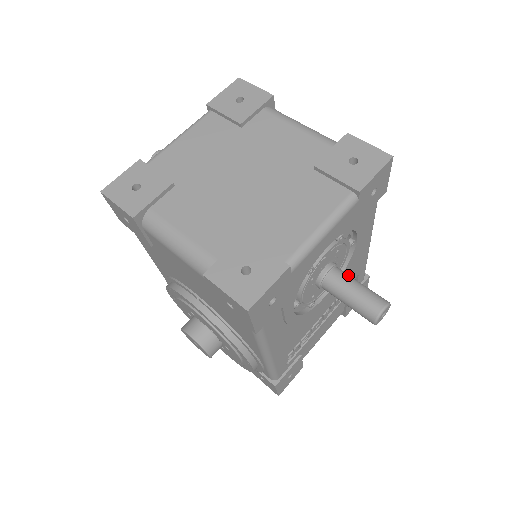
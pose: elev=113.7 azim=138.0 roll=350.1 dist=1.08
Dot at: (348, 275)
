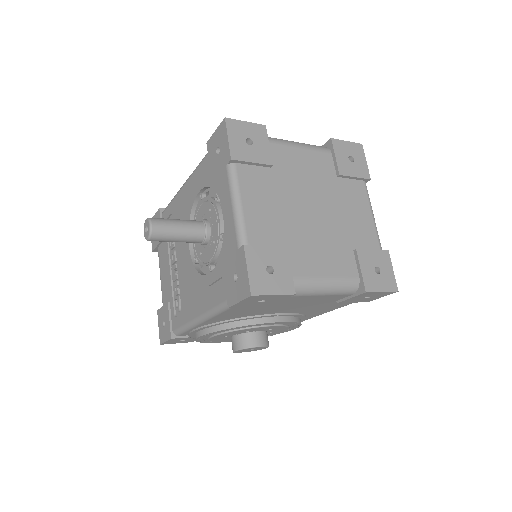
Dot at: occluded
